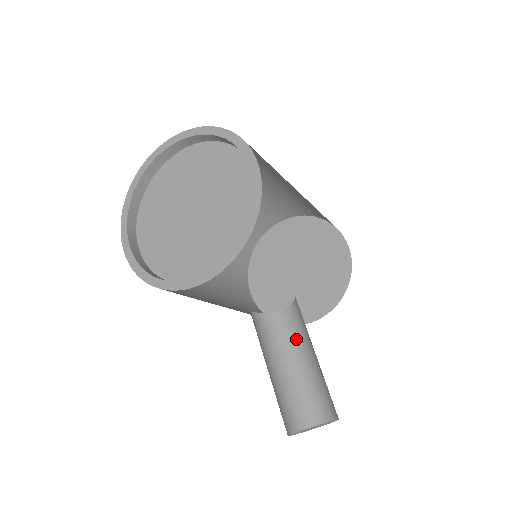
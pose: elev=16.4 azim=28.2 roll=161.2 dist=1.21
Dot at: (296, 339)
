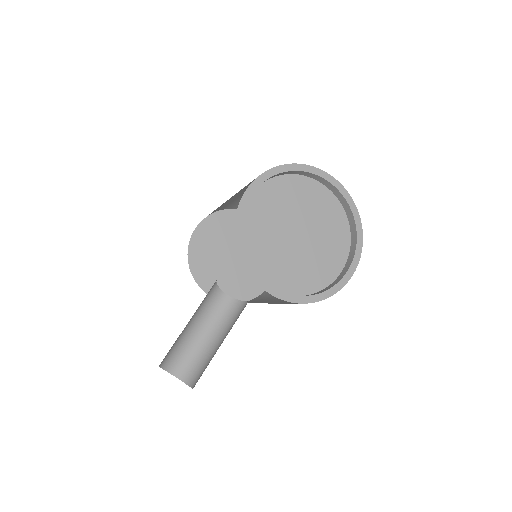
Dot at: (213, 317)
